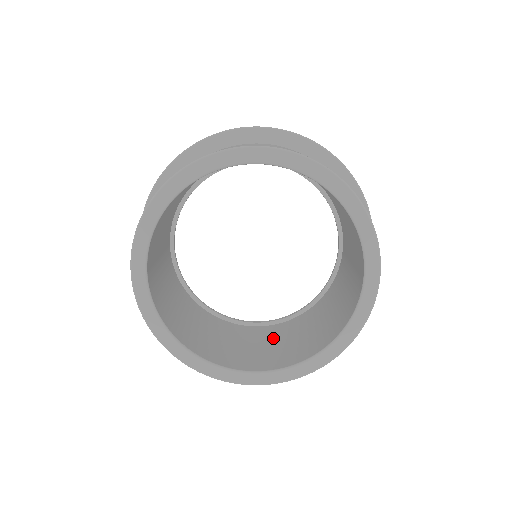
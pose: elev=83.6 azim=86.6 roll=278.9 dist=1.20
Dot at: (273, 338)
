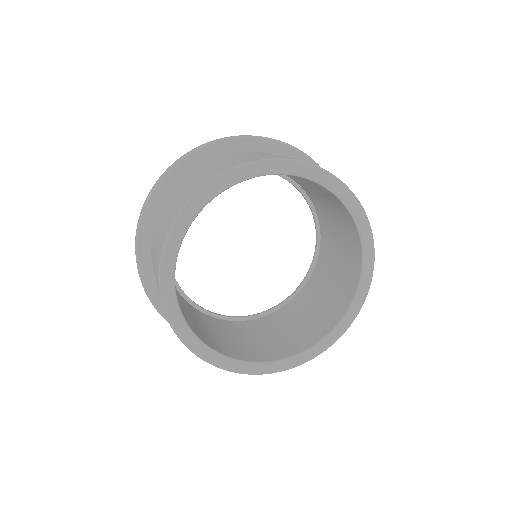
Dot at: (254, 332)
